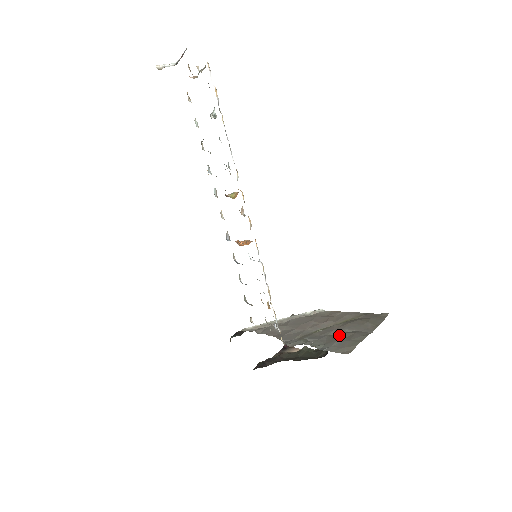
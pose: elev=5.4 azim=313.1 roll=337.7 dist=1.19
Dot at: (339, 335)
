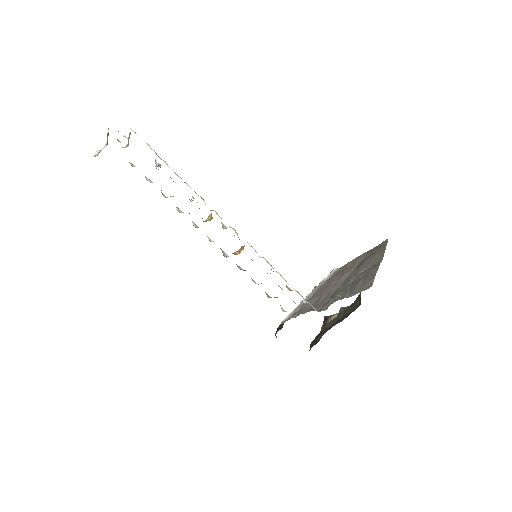
Dot at: (358, 278)
